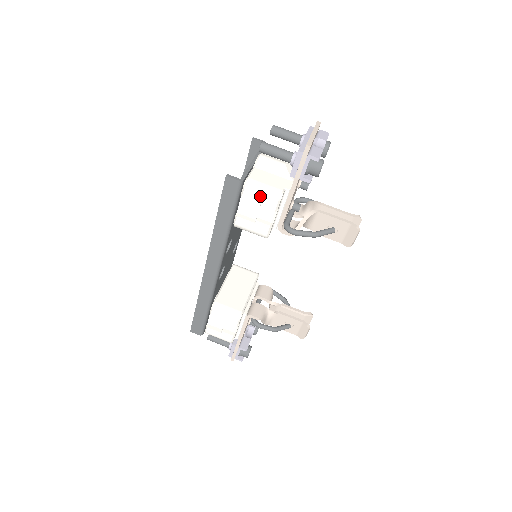
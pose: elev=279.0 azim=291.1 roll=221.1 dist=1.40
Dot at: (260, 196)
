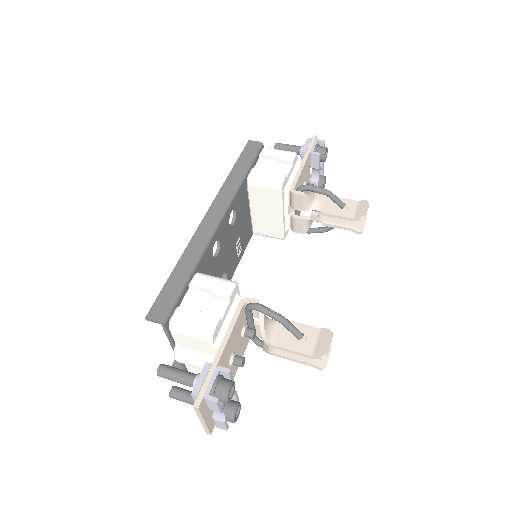
Dot at: (277, 152)
